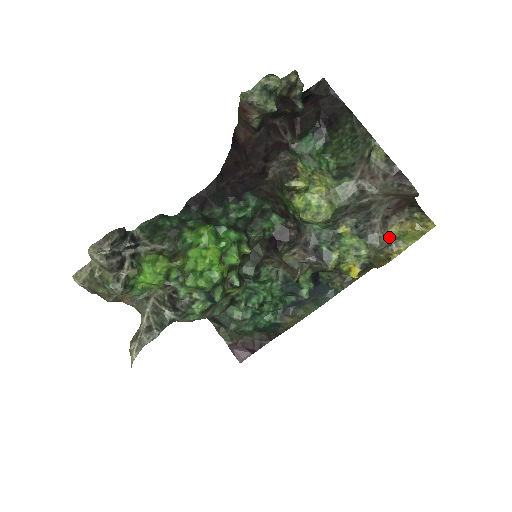
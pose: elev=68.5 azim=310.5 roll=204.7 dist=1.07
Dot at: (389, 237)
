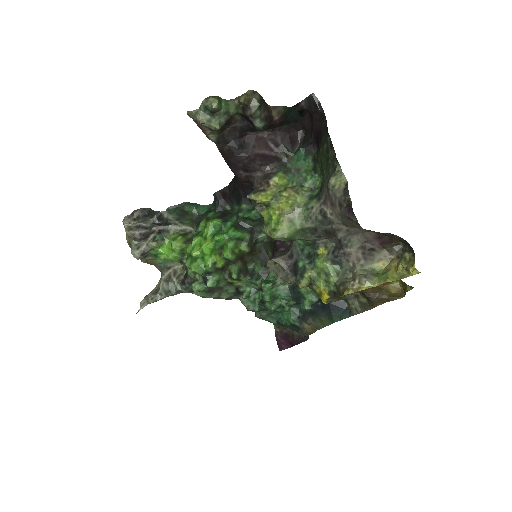
Dot at: (363, 271)
